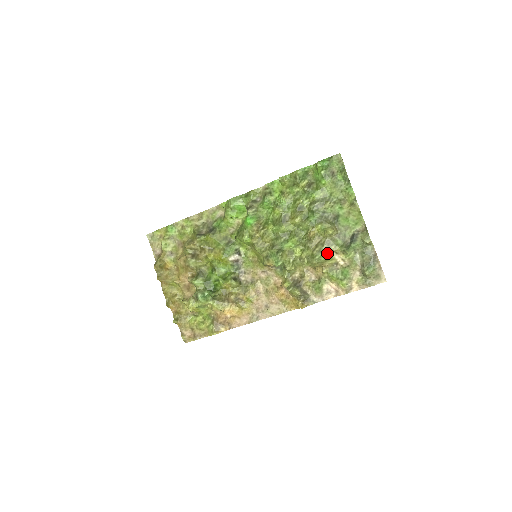
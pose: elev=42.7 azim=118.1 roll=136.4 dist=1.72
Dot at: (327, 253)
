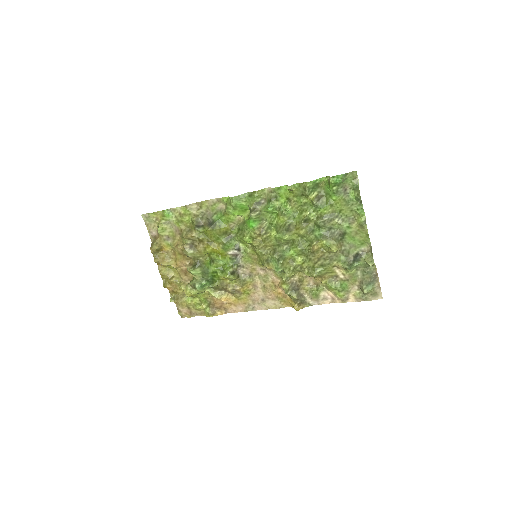
Dot at: (328, 267)
